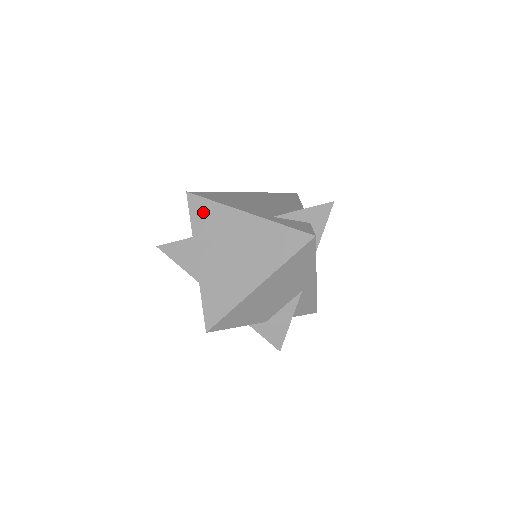
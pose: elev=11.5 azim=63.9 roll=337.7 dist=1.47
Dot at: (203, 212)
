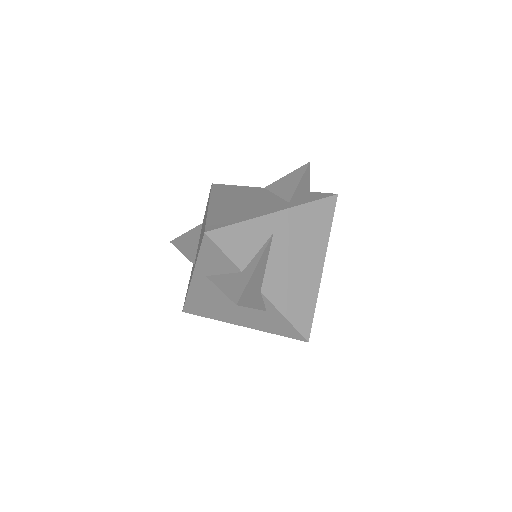
Dot at: (237, 240)
